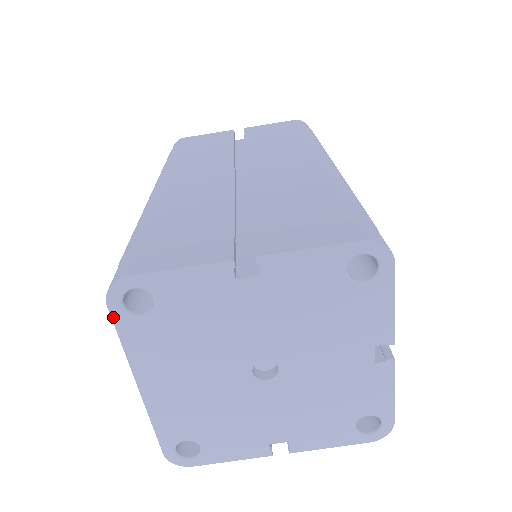
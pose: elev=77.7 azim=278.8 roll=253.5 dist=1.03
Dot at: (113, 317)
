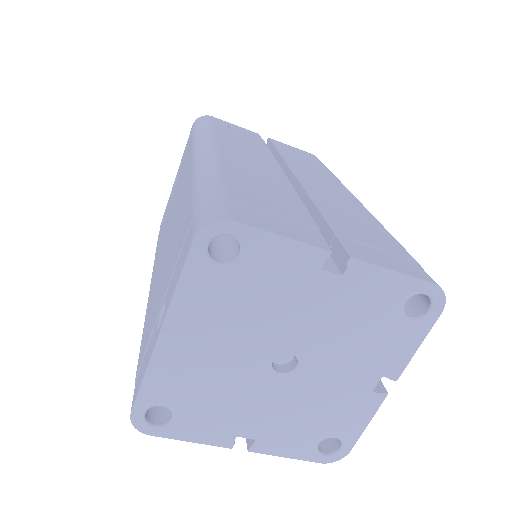
Dot at: (190, 253)
